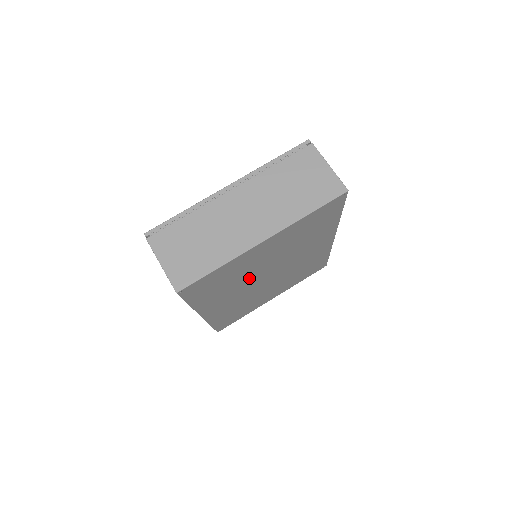
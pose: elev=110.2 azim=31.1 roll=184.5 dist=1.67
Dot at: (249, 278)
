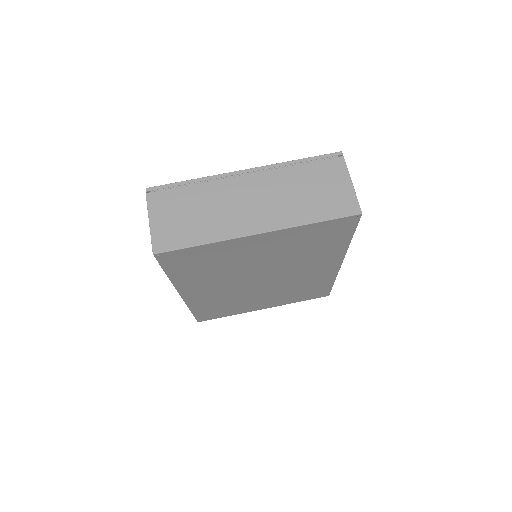
Dot at: (238, 272)
